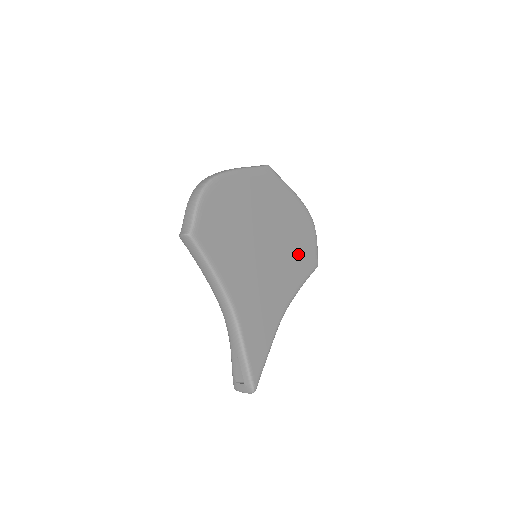
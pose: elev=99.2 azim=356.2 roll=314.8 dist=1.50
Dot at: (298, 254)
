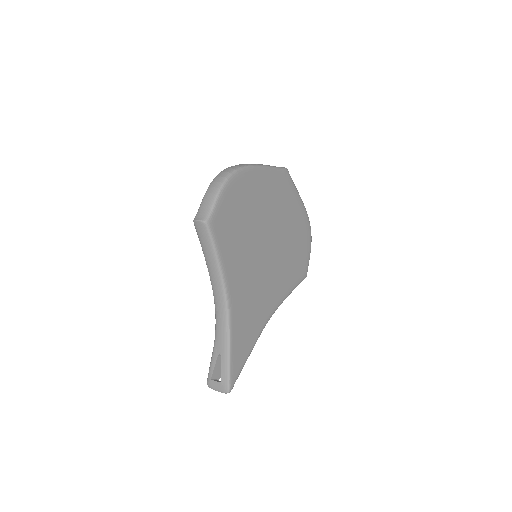
Dot at: (293, 262)
